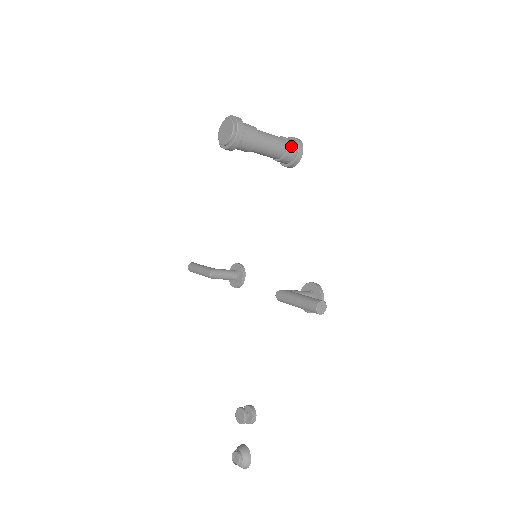
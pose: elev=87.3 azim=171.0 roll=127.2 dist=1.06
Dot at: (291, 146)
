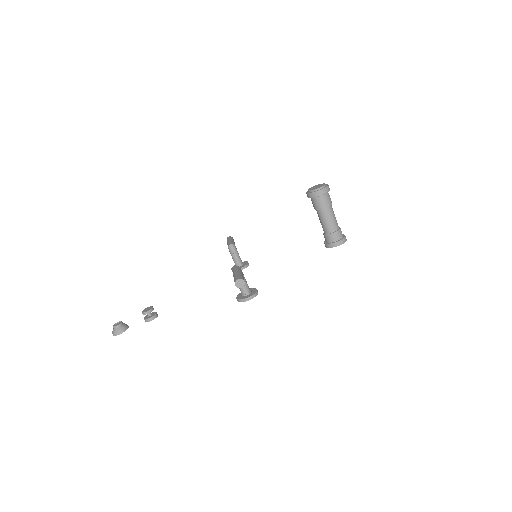
Dot at: (337, 235)
